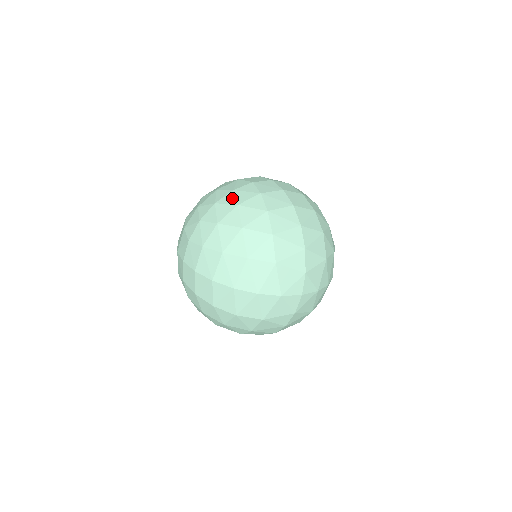
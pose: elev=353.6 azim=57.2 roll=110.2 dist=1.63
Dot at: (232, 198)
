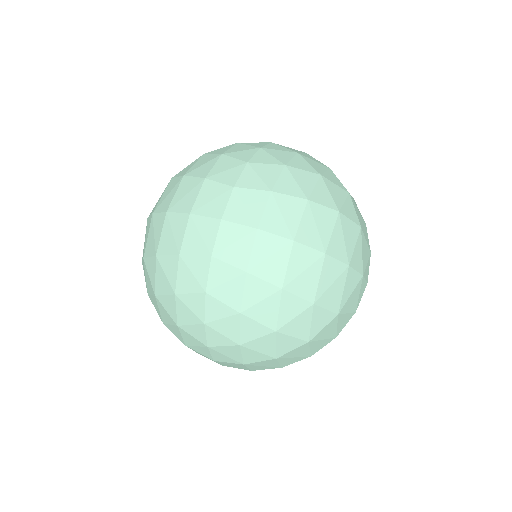
Dot at: (281, 147)
